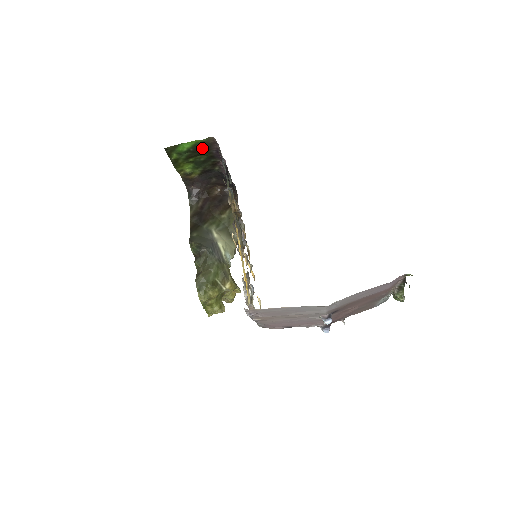
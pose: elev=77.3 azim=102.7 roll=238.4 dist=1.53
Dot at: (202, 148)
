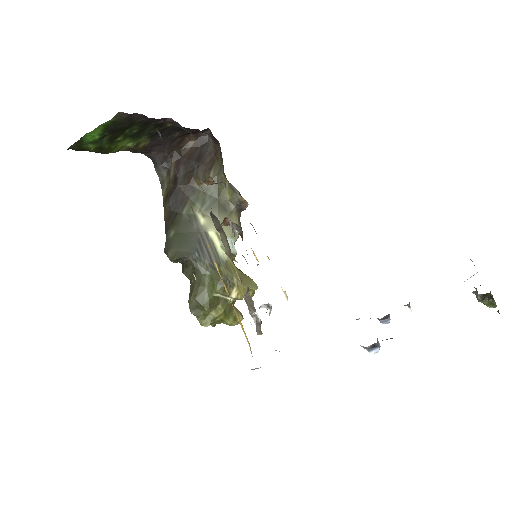
Dot at: (120, 125)
